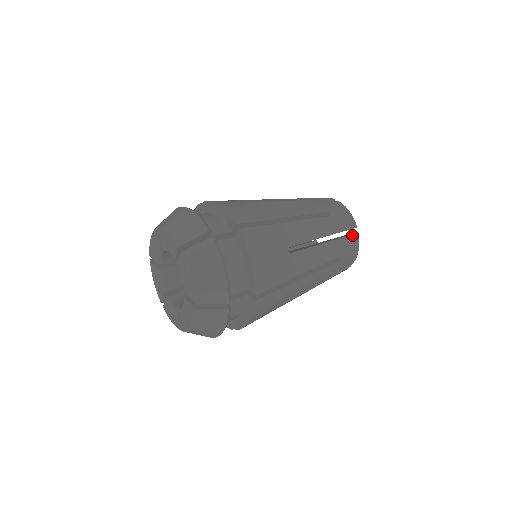
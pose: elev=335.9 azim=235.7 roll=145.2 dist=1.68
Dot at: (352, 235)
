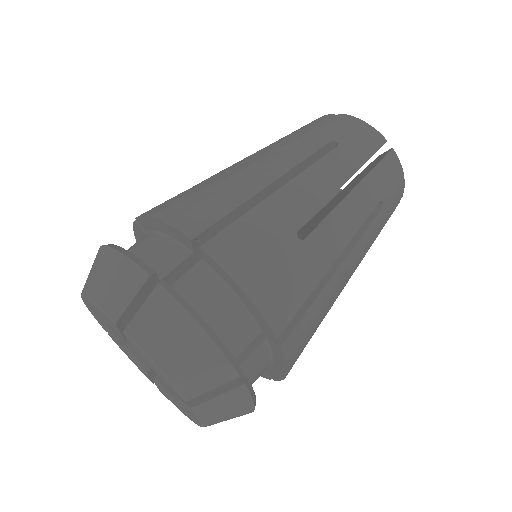
Dot at: occluded
